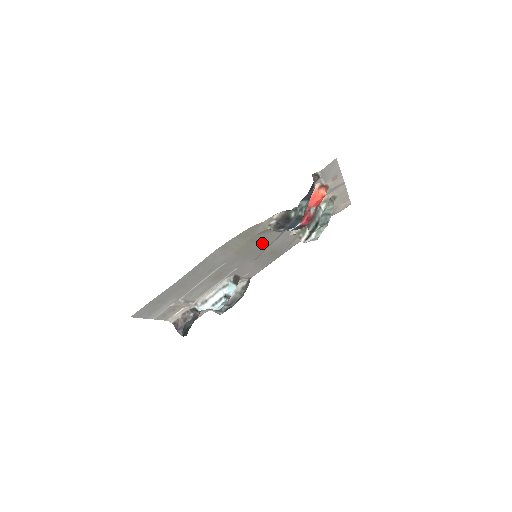
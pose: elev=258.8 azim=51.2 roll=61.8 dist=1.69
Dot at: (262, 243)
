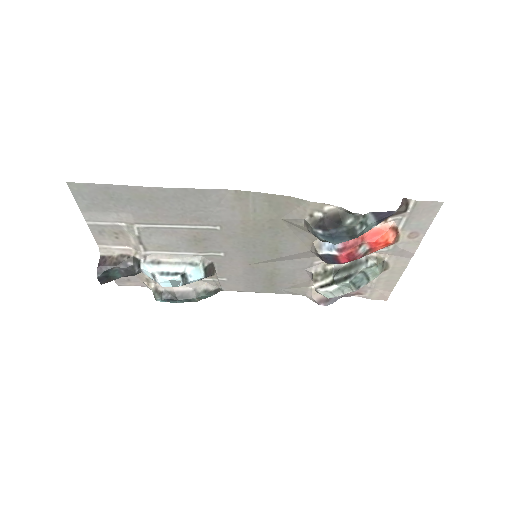
Dot at: (276, 244)
